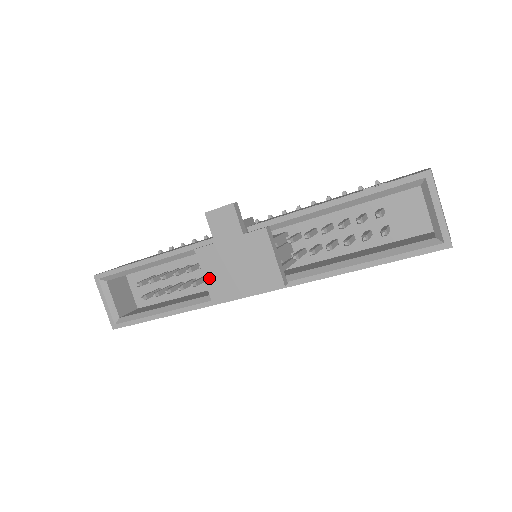
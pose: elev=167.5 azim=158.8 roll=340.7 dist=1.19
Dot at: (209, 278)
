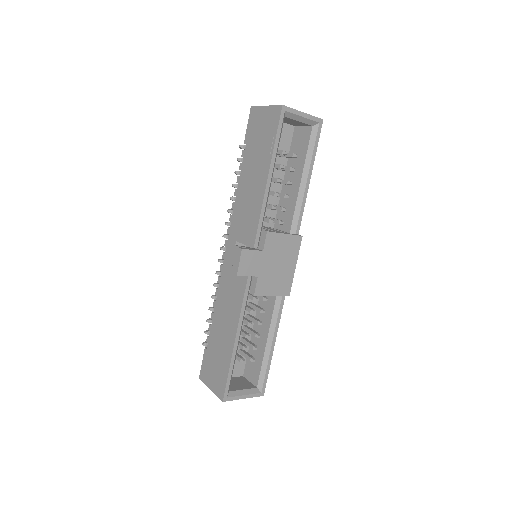
Dot at: (275, 292)
